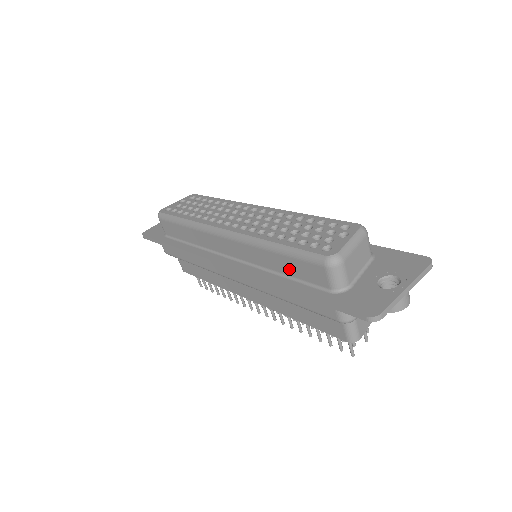
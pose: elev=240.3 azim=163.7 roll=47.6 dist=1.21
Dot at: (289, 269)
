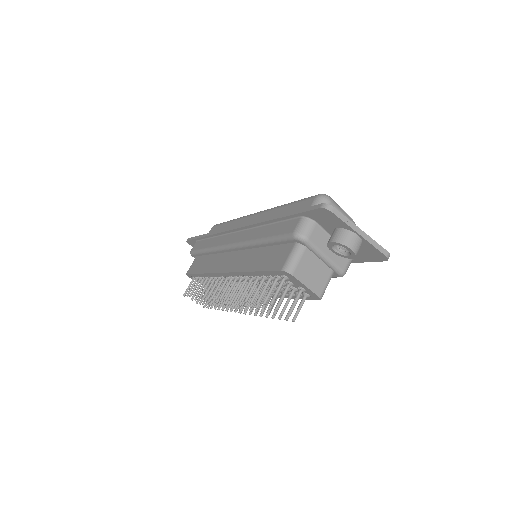
Dot at: occluded
